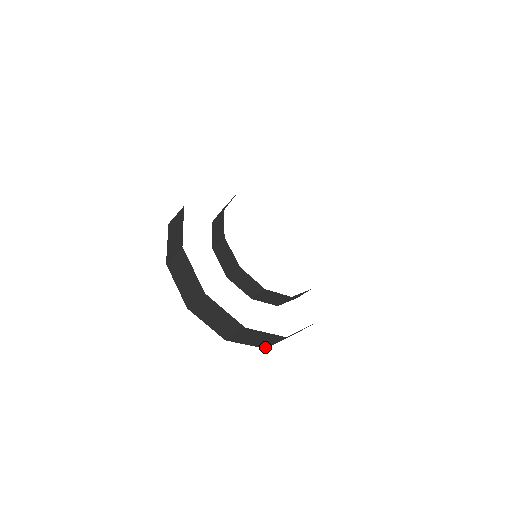
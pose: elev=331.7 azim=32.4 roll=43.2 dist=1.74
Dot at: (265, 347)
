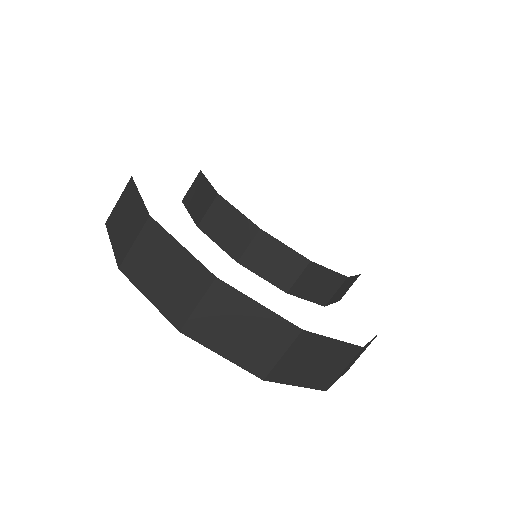
Dot at: (325, 387)
